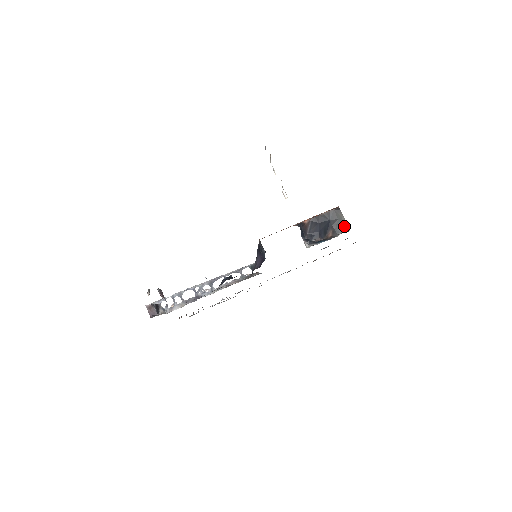
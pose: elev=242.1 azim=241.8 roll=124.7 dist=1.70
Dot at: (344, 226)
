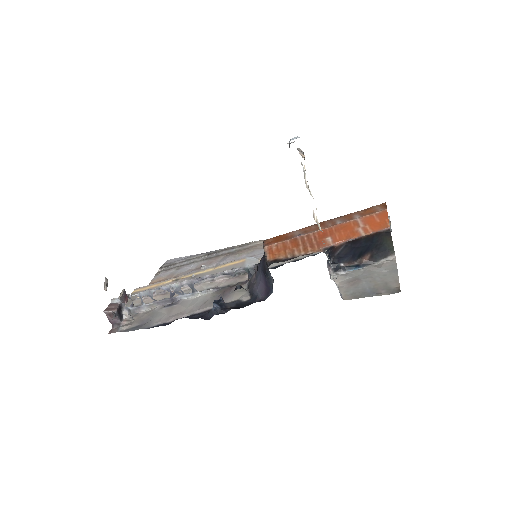
Dot at: (389, 251)
